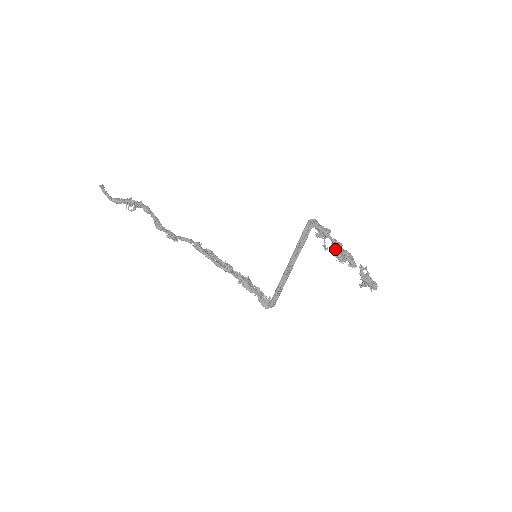
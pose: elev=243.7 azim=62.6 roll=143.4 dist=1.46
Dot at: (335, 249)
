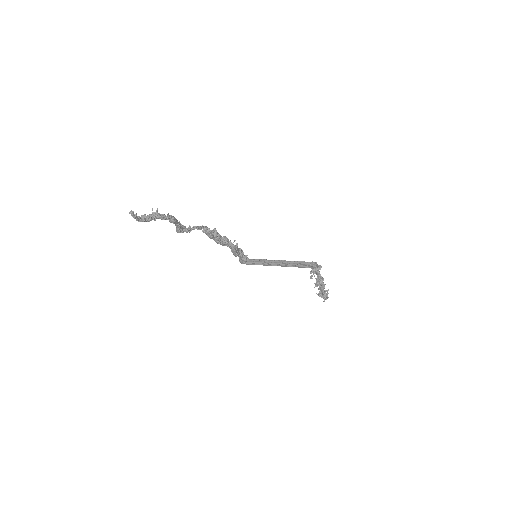
Dot at: (317, 280)
